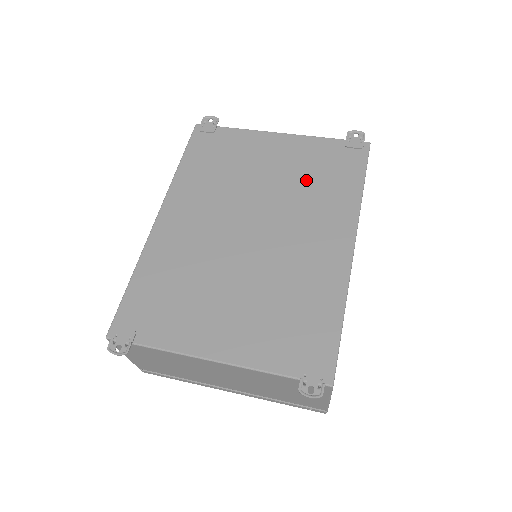
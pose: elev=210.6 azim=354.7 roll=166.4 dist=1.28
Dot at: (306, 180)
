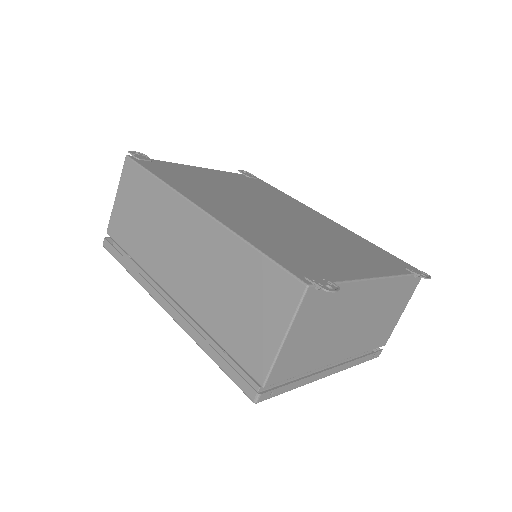
Dot at: (257, 190)
